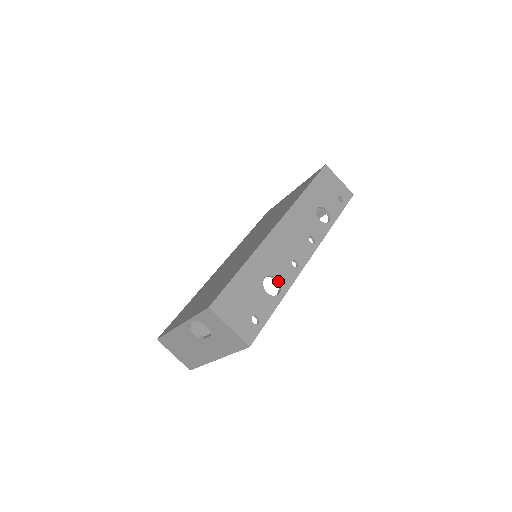
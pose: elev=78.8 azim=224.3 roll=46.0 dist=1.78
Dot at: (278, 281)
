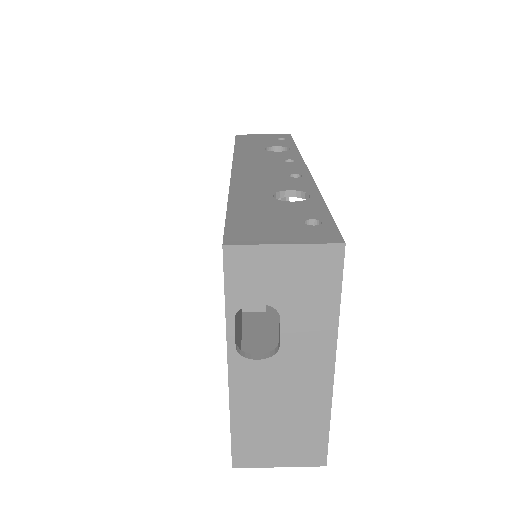
Dot at: (294, 192)
